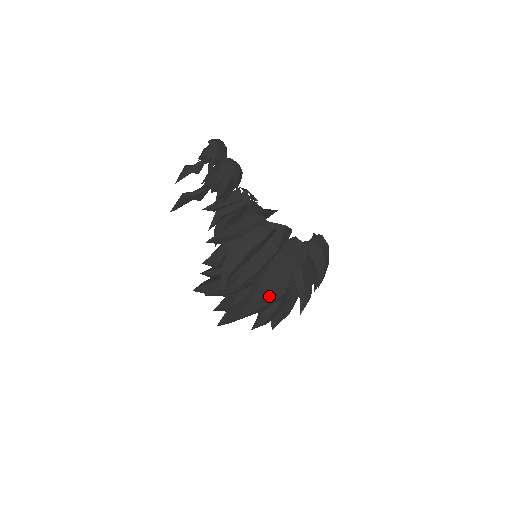
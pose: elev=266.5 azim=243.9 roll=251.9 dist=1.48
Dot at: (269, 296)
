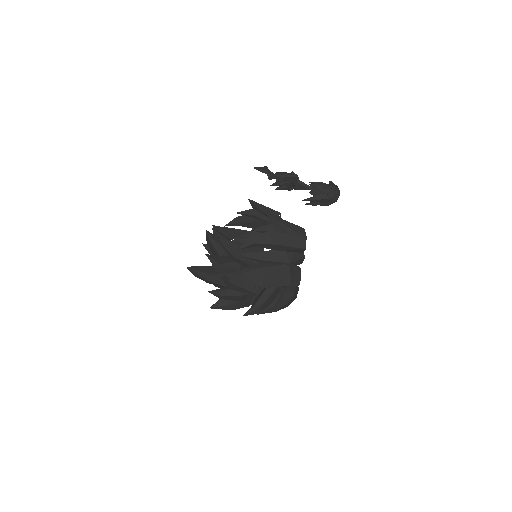
Dot at: (254, 282)
